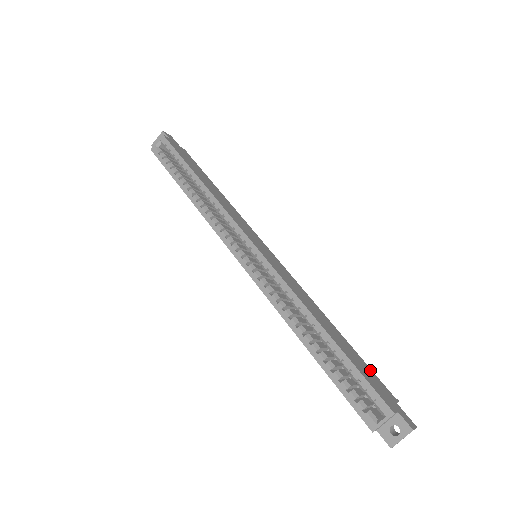
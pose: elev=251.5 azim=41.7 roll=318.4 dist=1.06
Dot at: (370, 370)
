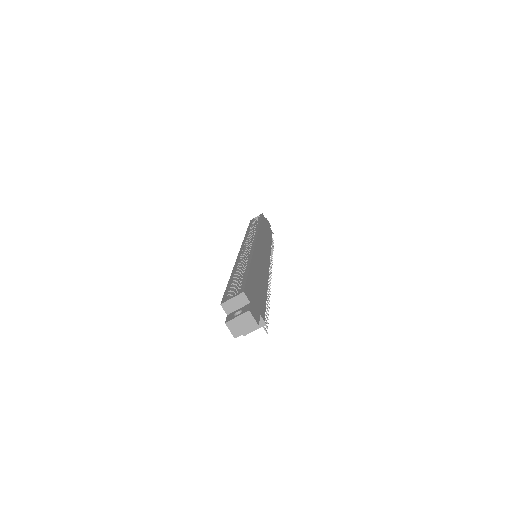
Dot at: (264, 304)
